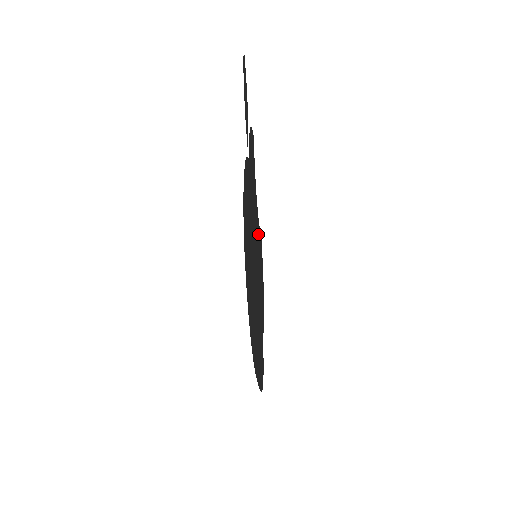
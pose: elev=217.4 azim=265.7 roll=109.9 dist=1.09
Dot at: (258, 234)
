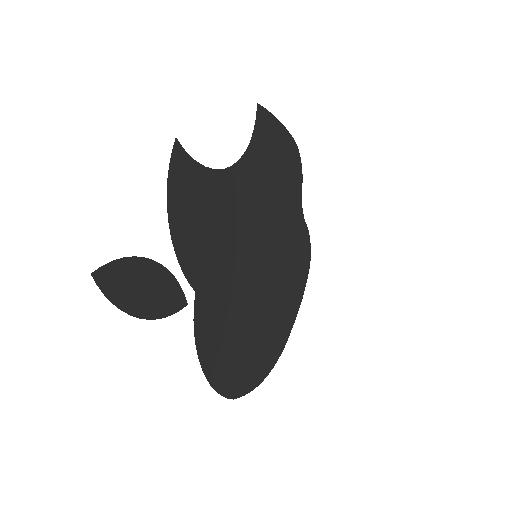
Dot at: (251, 180)
